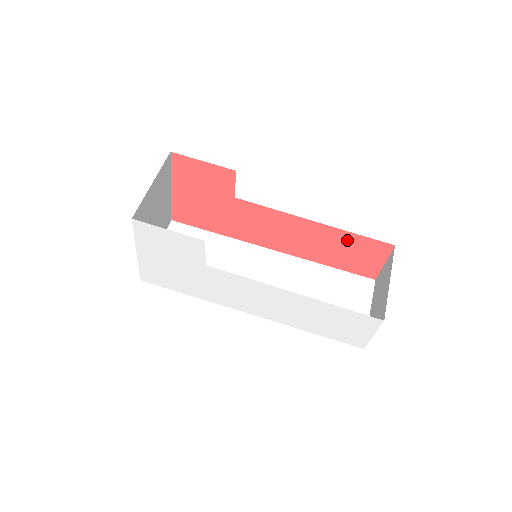
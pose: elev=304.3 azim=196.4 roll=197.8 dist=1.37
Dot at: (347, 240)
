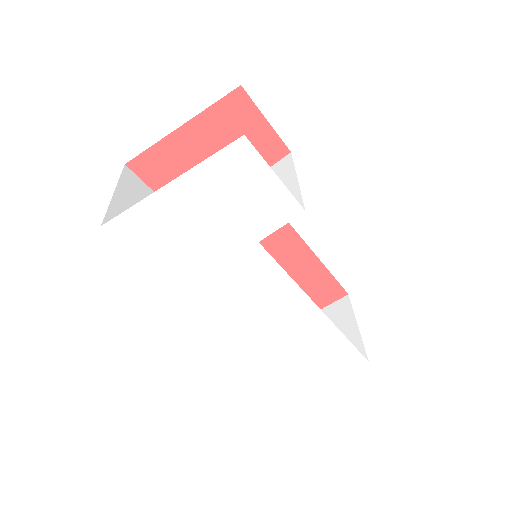
Dot at: (314, 274)
